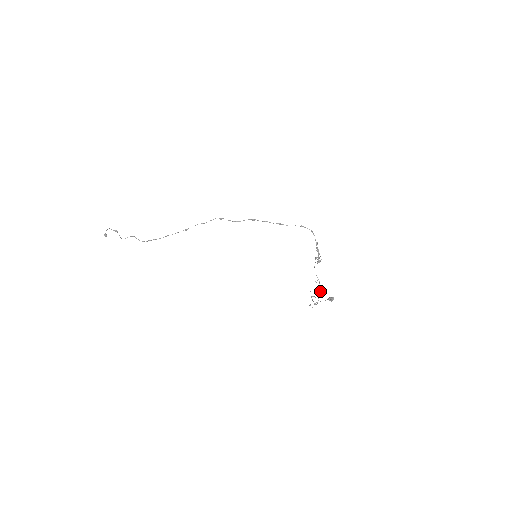
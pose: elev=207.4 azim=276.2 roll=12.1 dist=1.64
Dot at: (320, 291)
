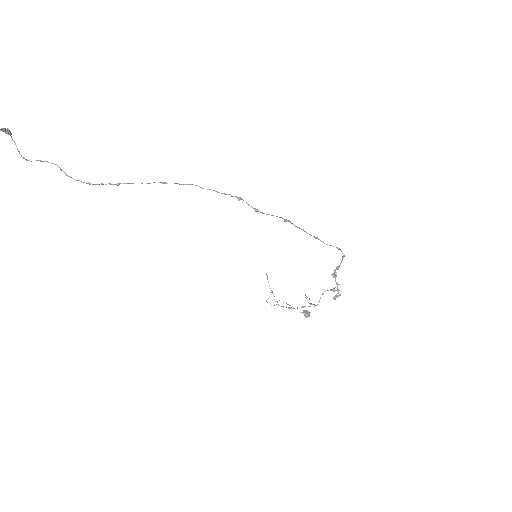
Dot at: (303, 307)
